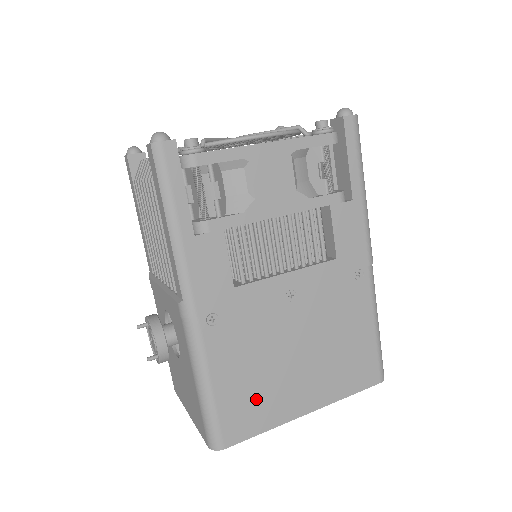
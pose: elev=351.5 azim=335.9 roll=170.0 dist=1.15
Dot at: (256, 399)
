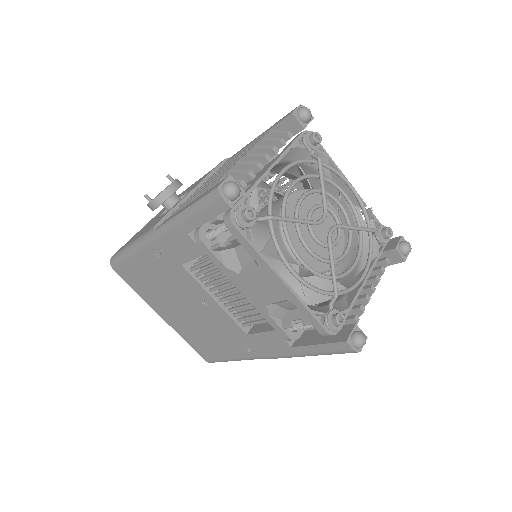
Dot at: (144, 285)
